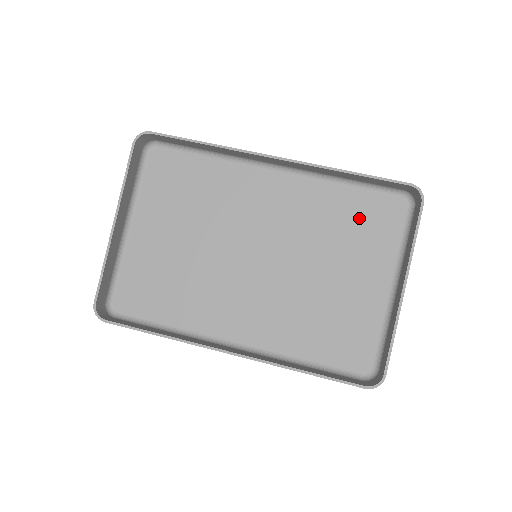
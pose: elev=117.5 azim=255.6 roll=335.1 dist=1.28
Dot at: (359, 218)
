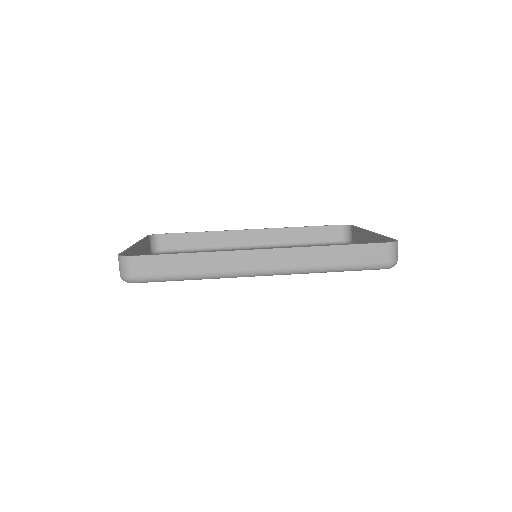
Dot at: occluded
